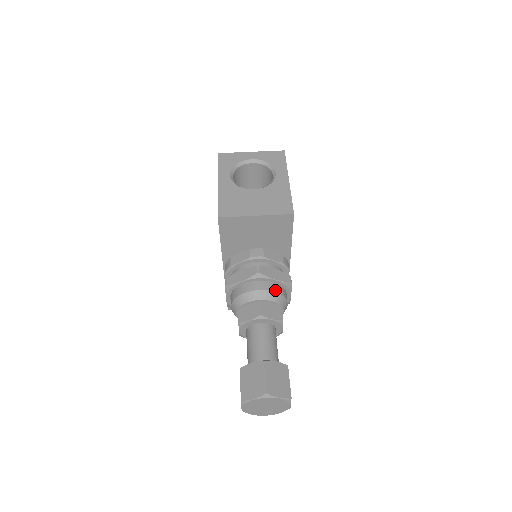
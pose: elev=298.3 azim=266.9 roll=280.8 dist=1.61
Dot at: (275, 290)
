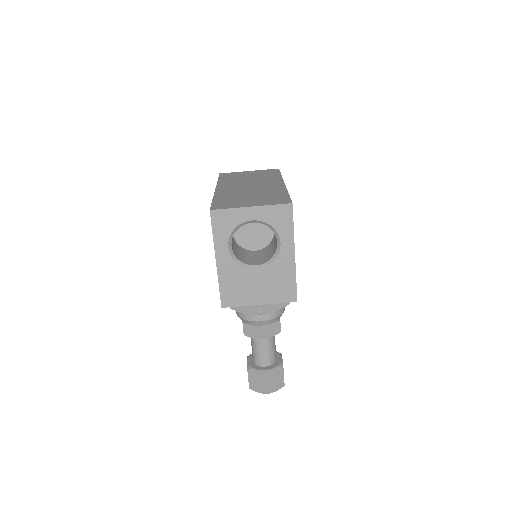
Dot at: (275, 316)
